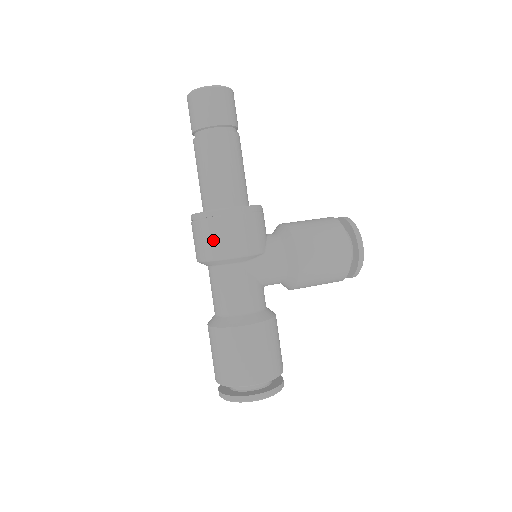
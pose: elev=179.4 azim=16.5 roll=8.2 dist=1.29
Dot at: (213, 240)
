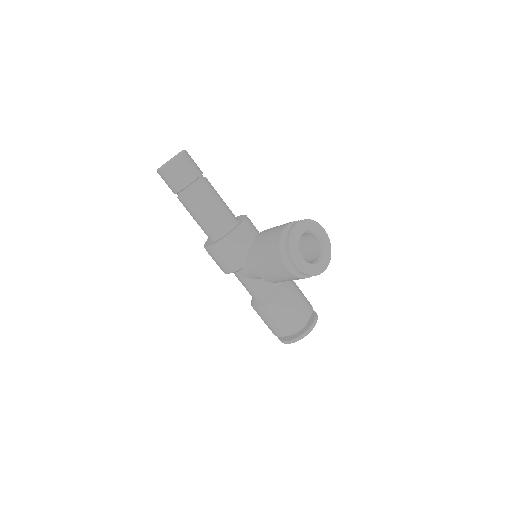
Dot at: occluded
